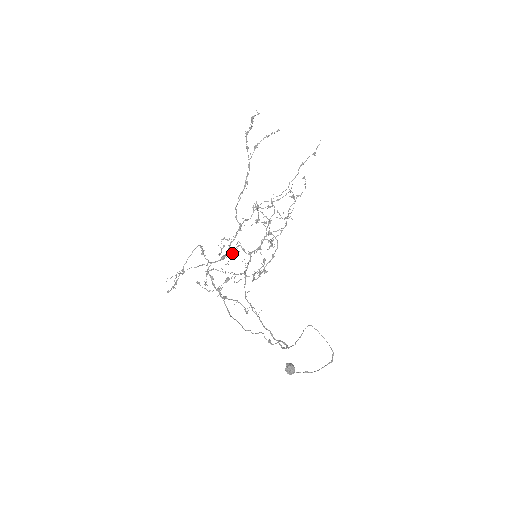
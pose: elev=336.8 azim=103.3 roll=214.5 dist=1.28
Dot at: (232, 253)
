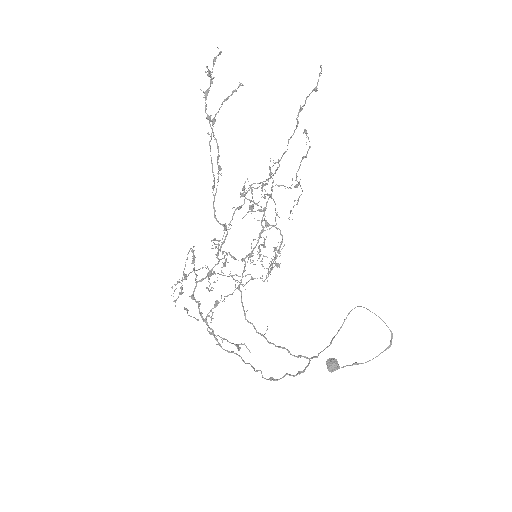
Dot at: (222, 262)
